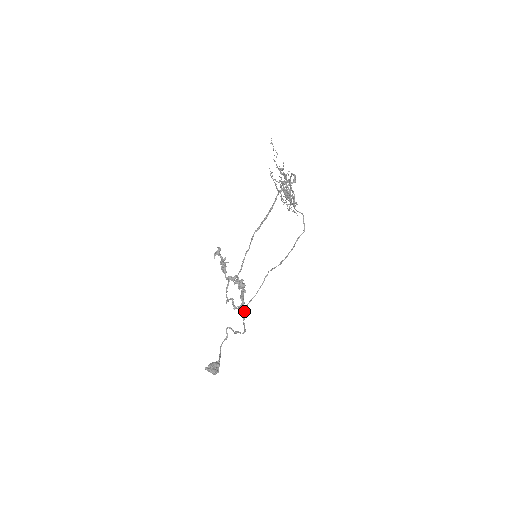
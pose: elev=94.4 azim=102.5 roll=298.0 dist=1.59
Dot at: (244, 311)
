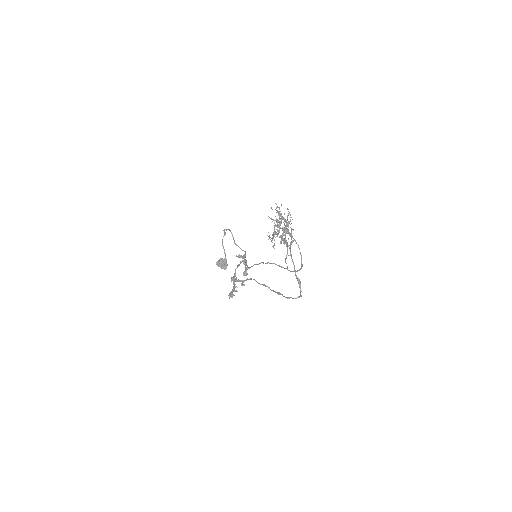
Dot at: occluded
